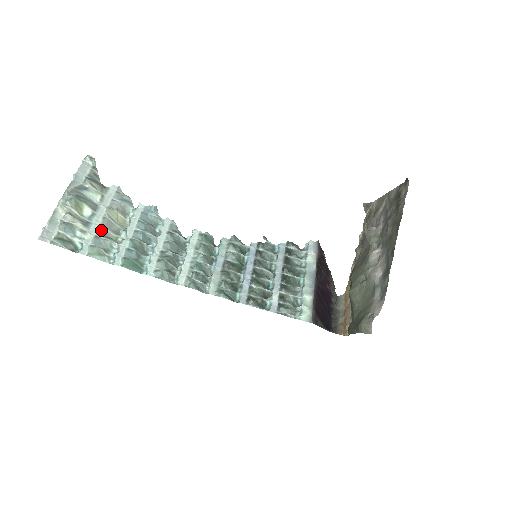
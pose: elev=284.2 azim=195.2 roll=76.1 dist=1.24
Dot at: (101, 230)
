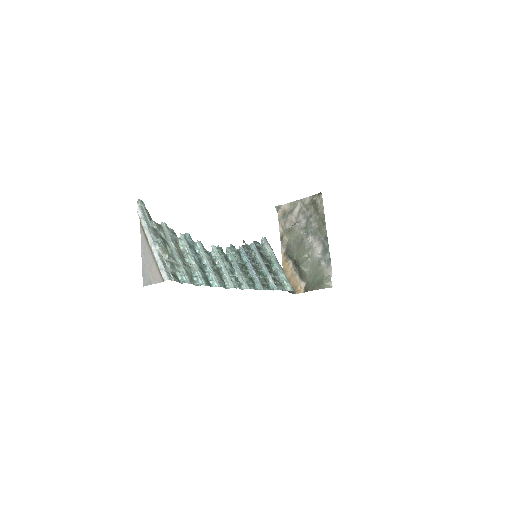
Dot at: (182, 261)
